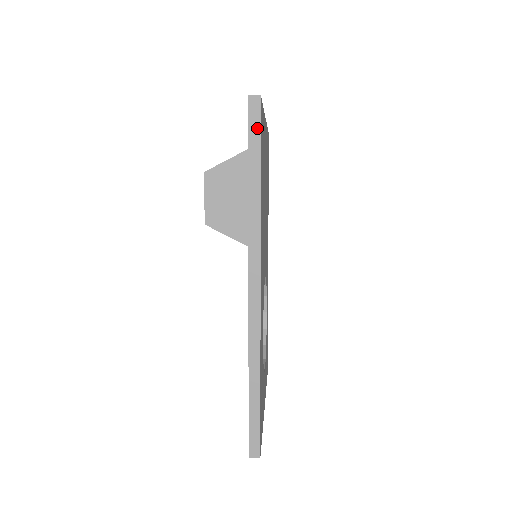
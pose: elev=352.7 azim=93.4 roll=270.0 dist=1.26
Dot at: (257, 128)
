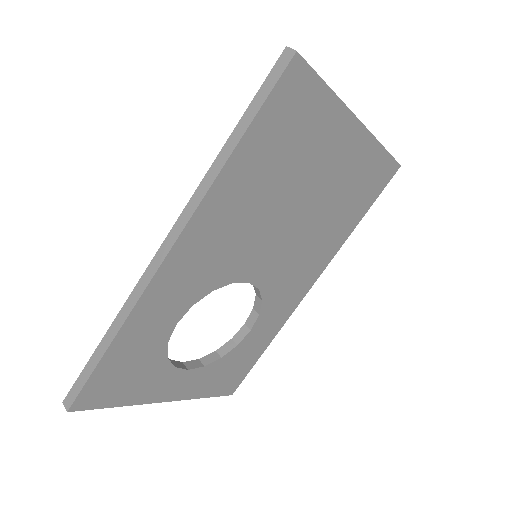
Dot at: (271, 85)
